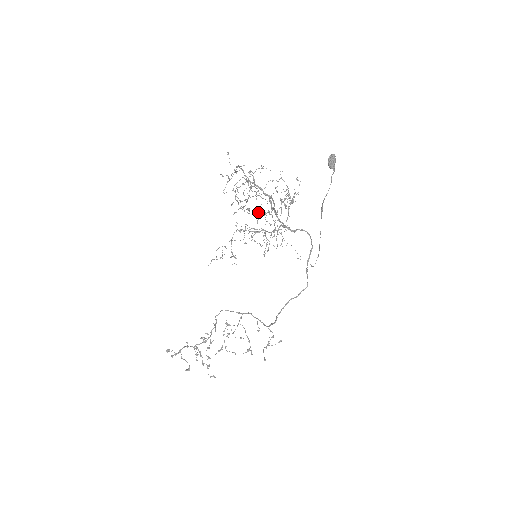
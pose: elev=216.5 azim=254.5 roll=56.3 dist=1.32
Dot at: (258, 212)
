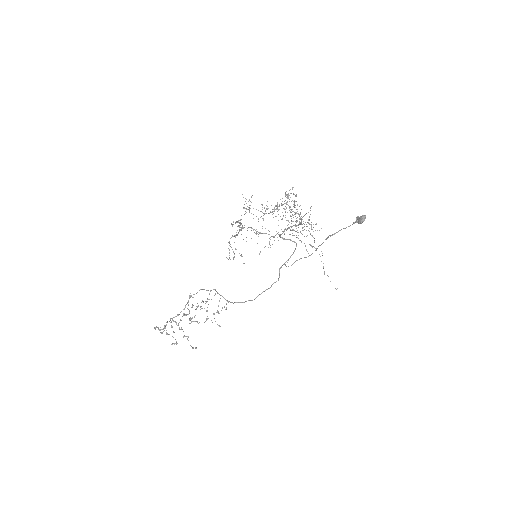
Dot at: (301, 241)
